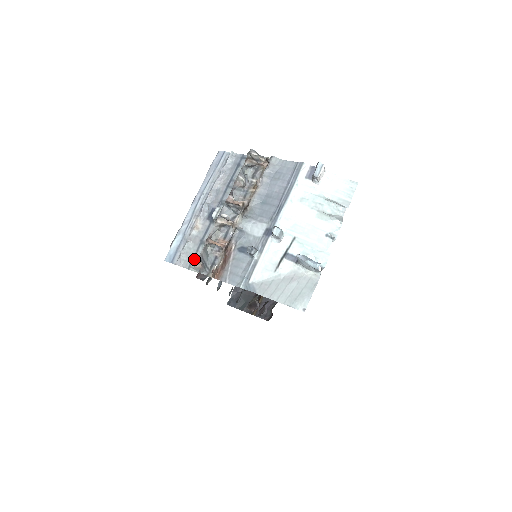
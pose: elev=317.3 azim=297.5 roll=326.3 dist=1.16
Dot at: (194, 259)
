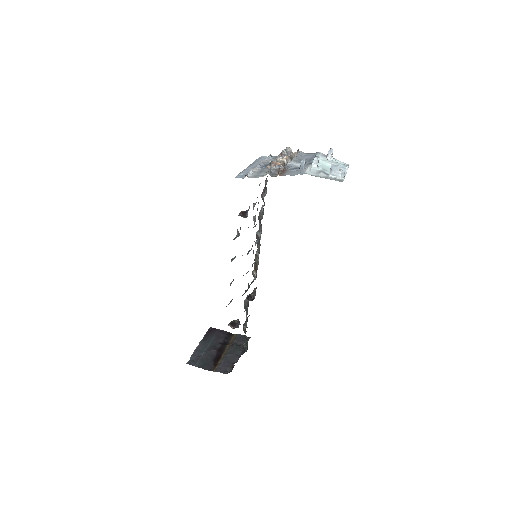
Dot at: (258, 175)
